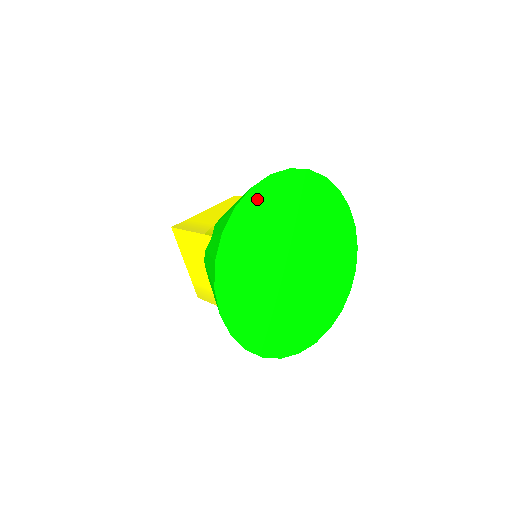
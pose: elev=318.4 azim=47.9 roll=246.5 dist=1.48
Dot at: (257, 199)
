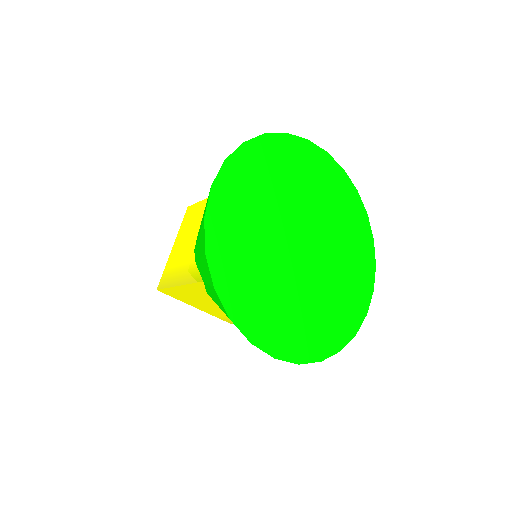
Dot at: (219, 223)
